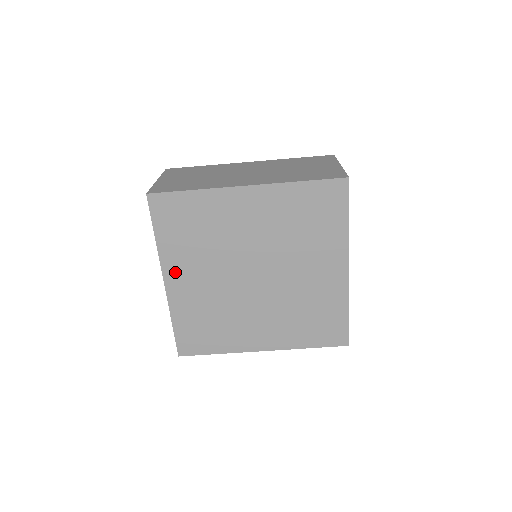
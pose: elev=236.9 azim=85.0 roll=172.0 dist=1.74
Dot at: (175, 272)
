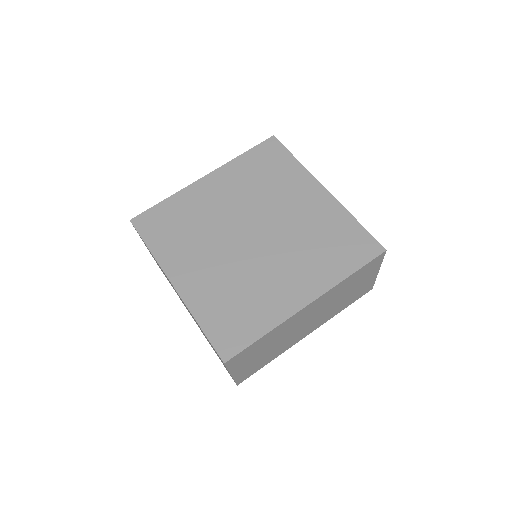
Dot at: (179, 270)
